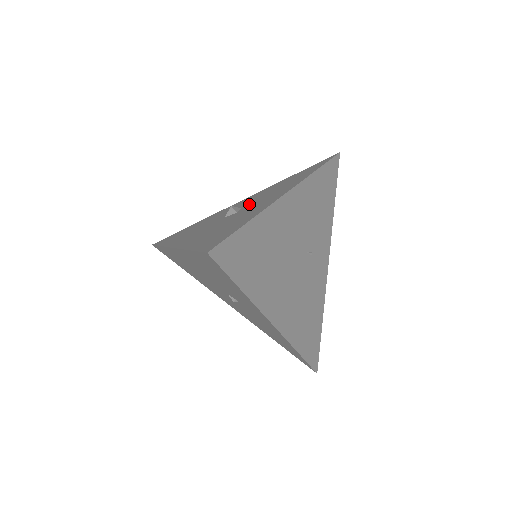
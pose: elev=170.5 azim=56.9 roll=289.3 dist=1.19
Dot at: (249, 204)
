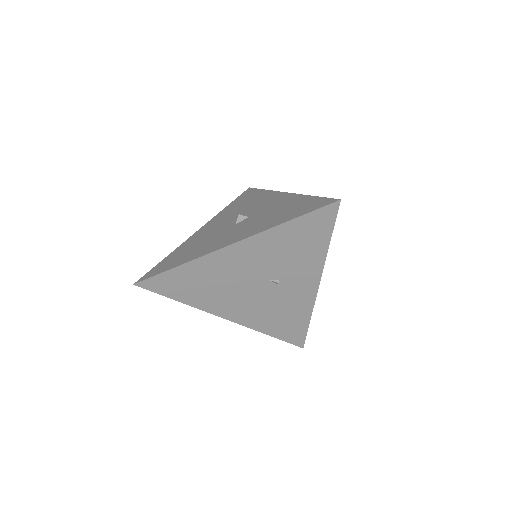
Dot at: (244, 214)
